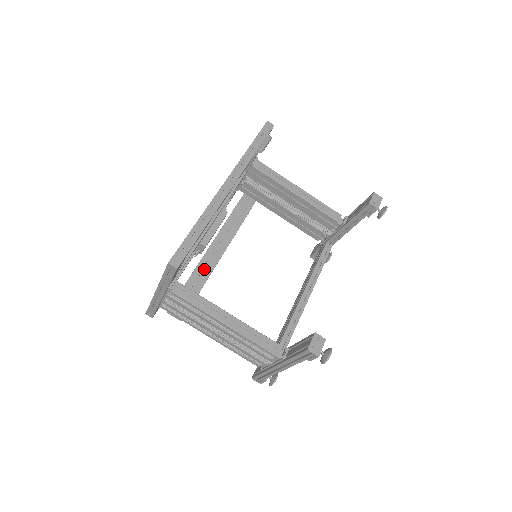
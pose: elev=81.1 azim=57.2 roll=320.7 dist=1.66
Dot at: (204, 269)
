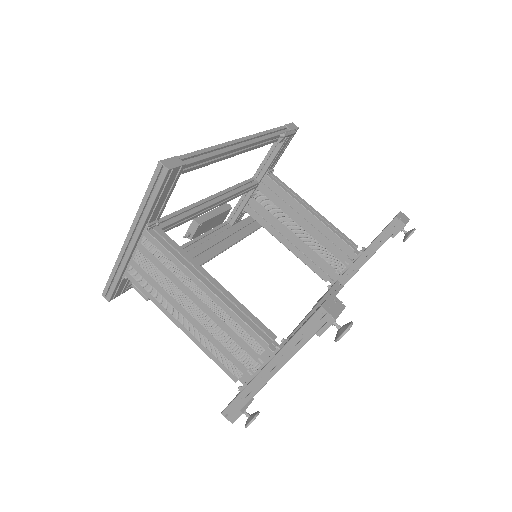
Dot at: occluded
